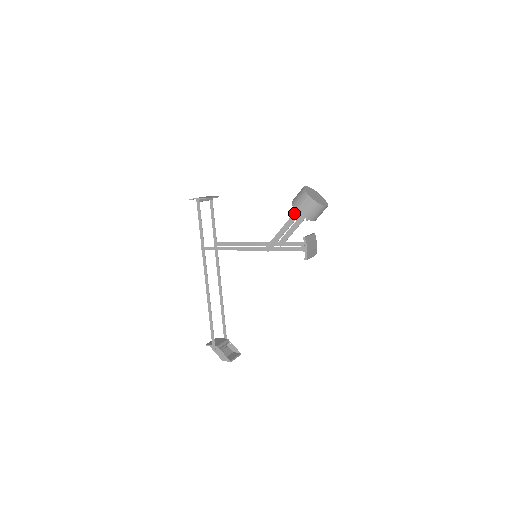
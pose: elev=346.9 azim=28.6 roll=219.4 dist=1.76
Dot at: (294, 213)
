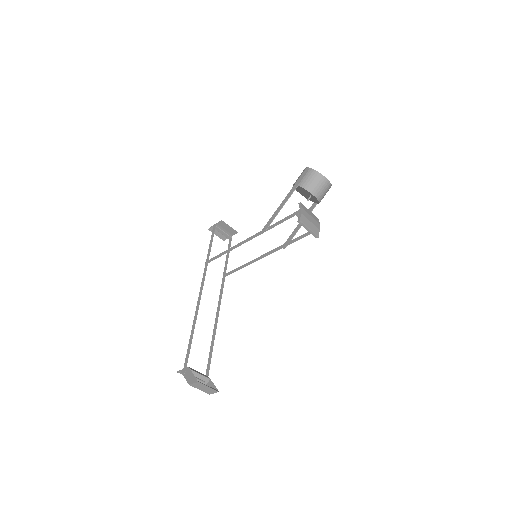
Dot at: (293, 187)
